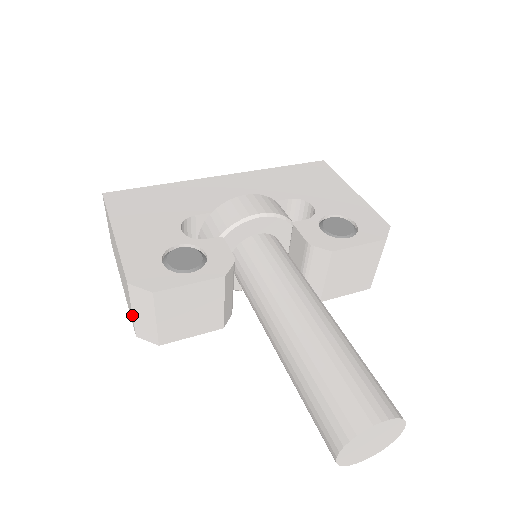
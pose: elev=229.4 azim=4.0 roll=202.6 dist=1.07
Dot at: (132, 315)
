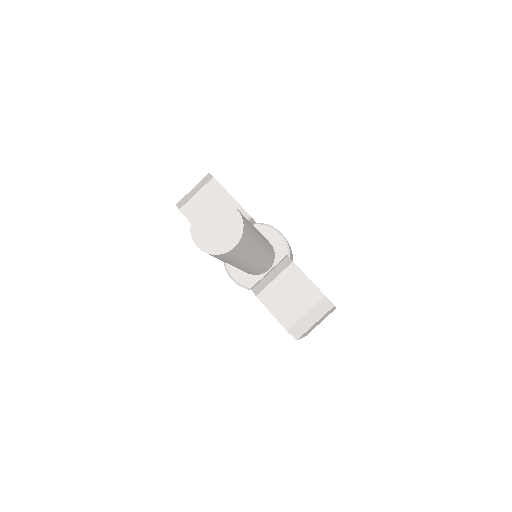
Dot at: (190, 192)
